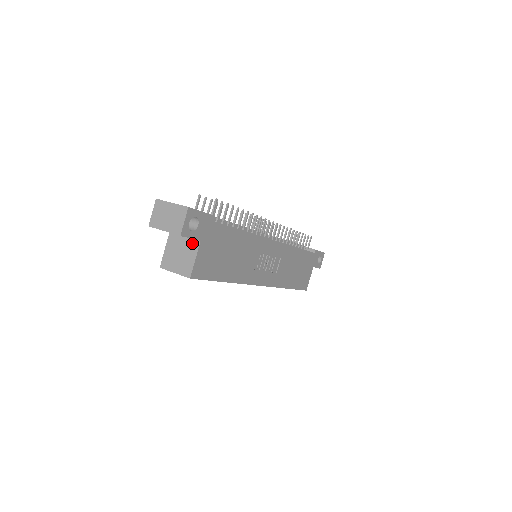
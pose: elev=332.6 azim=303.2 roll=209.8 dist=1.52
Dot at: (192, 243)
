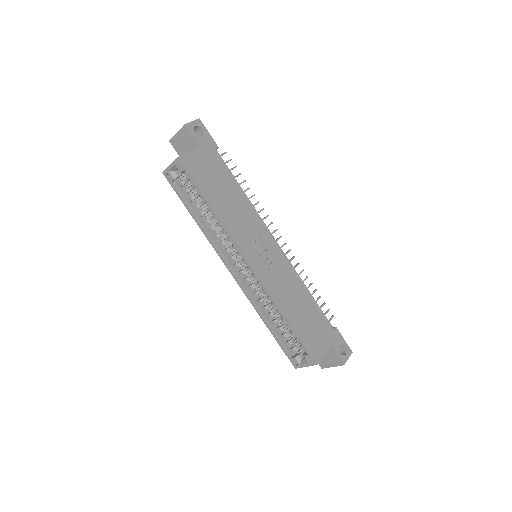
Dot at: occluded
